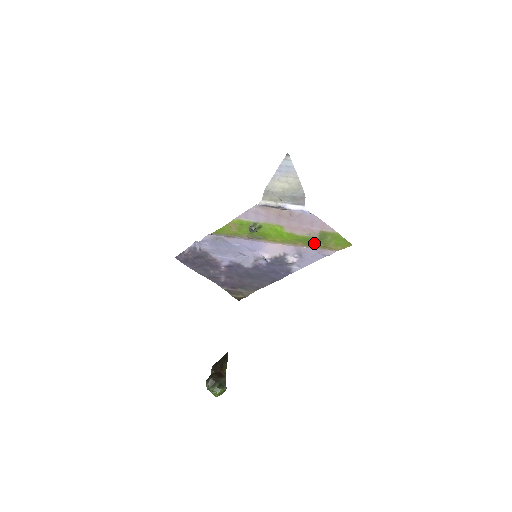
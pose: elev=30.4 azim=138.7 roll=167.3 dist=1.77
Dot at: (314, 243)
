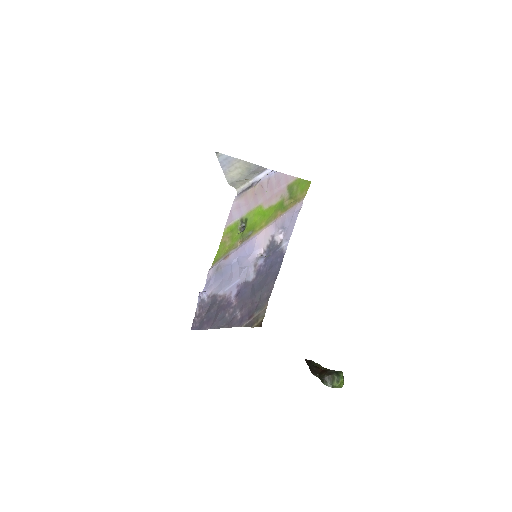
Dot at: (287, 204)
